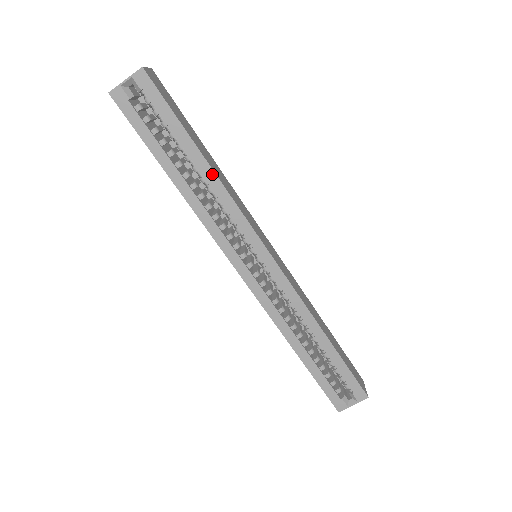
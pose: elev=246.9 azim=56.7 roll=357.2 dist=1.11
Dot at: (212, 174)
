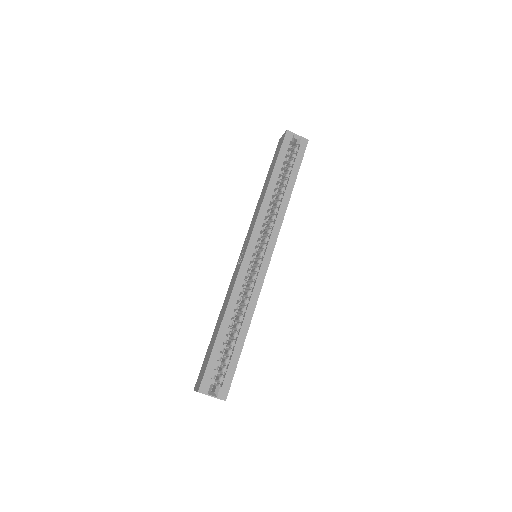
Dot at: (288, 199)
